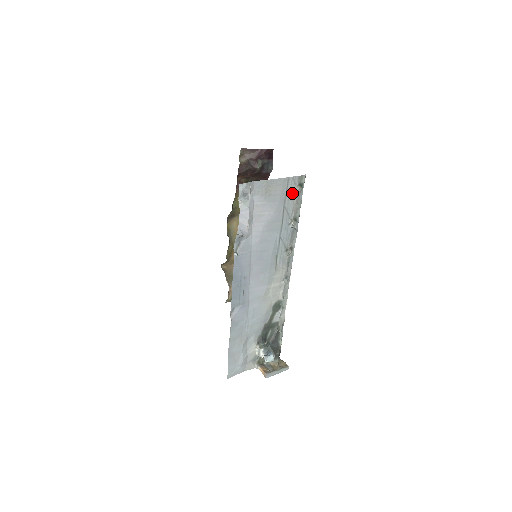
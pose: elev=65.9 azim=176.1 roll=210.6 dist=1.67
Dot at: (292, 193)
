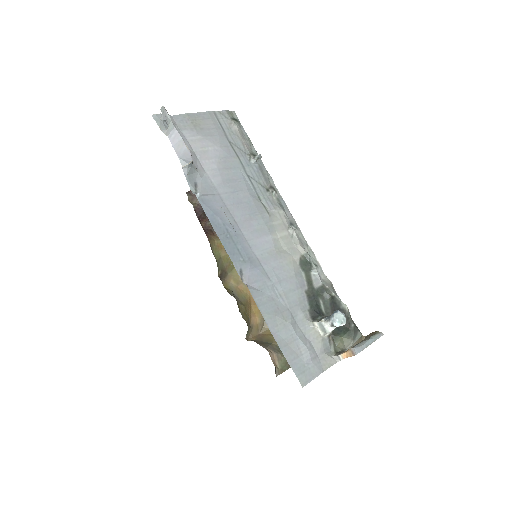
Dot at: (230, 128)
